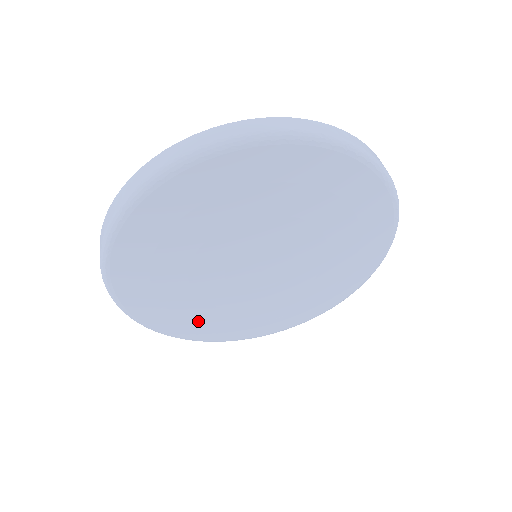
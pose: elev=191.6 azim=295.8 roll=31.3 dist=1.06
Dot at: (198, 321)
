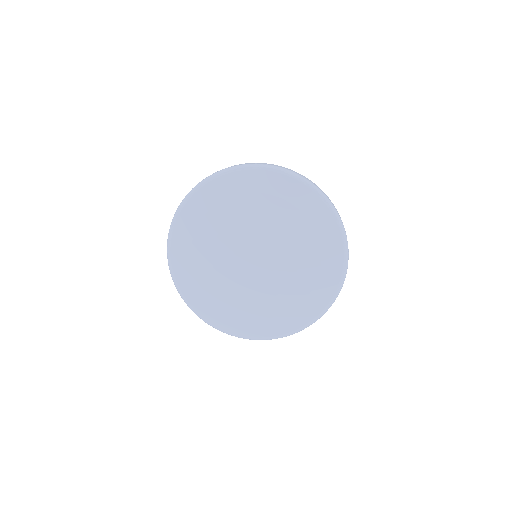
Dot at: (240, 315)
